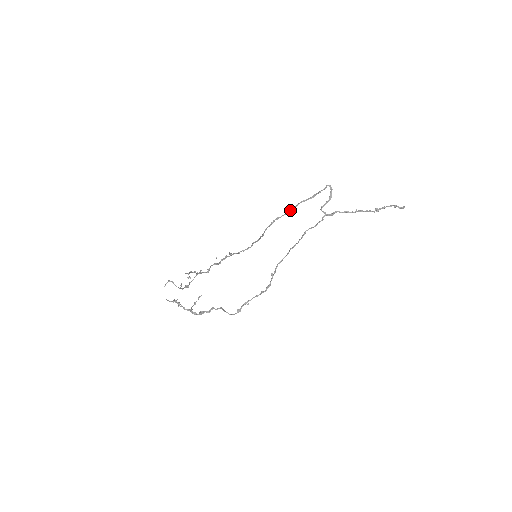
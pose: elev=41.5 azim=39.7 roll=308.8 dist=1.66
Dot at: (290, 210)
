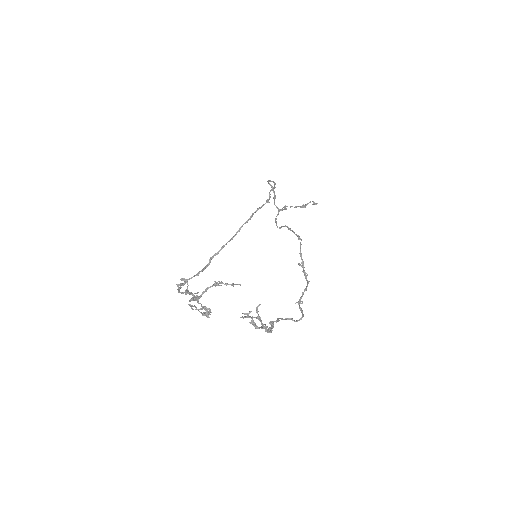
Dot at: occluded
